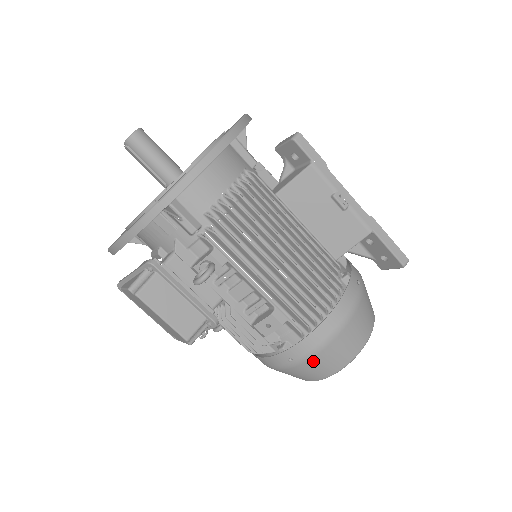
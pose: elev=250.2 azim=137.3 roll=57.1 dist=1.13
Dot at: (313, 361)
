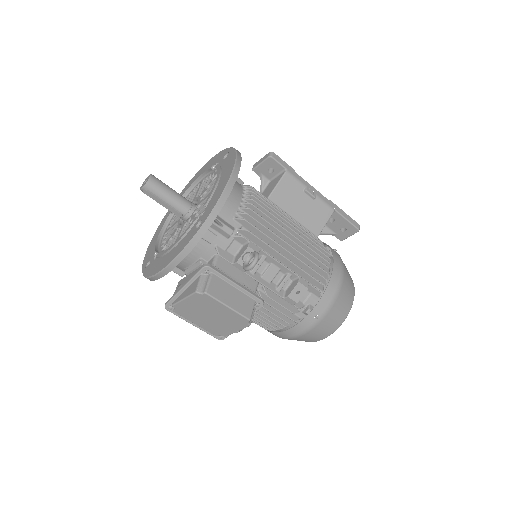
Dot at: (331, 313)
